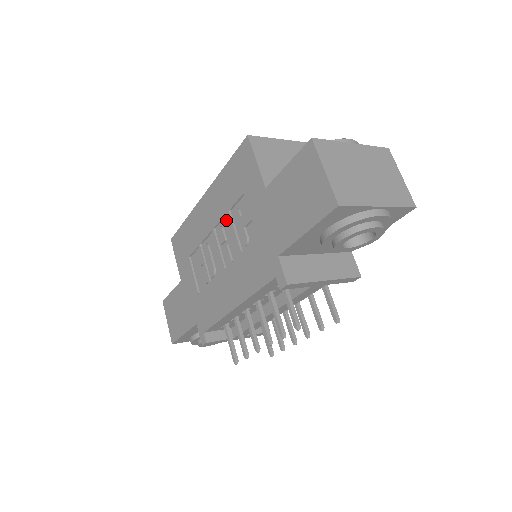
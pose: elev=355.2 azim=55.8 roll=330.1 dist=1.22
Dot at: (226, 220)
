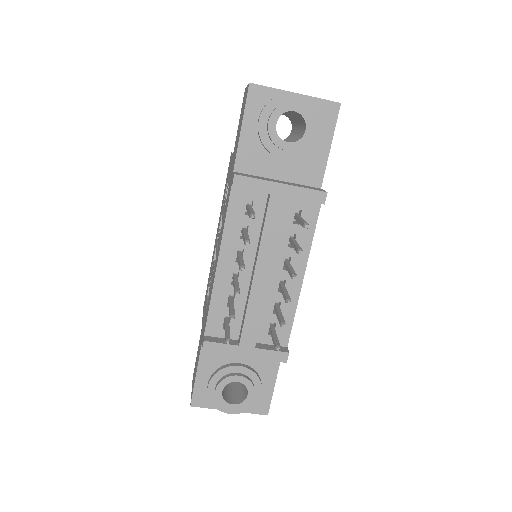
Dot at: occluded
